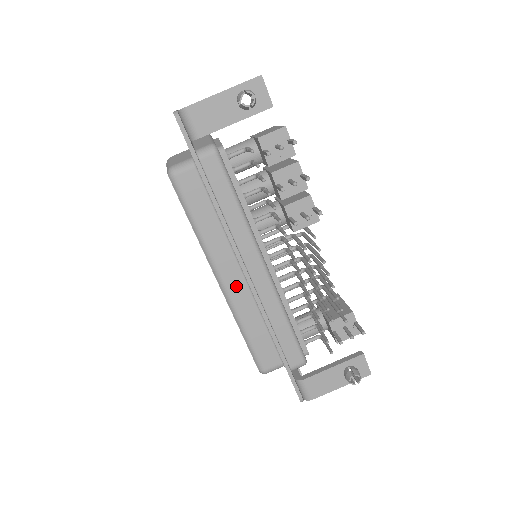
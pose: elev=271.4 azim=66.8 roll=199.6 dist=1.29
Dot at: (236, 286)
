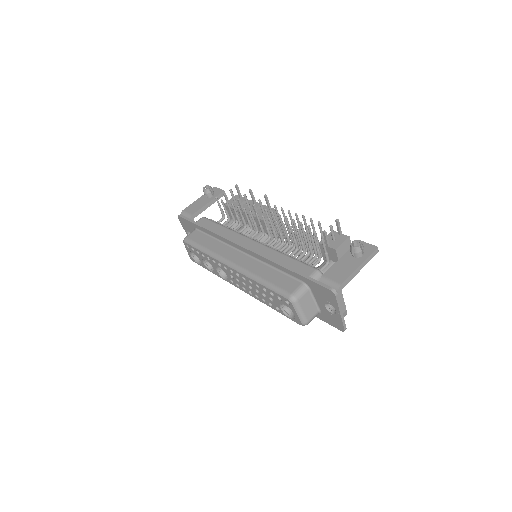
Dot at: (242, 260)
